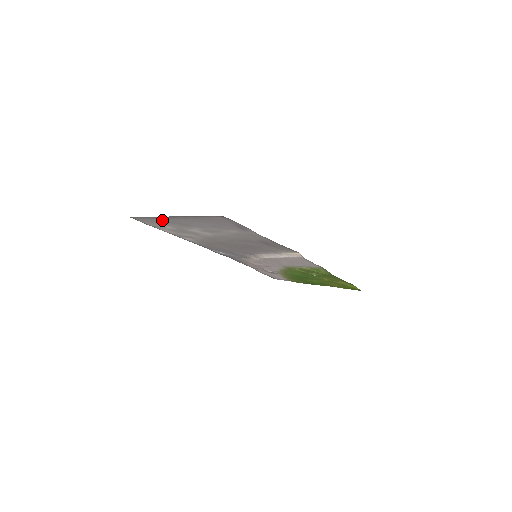
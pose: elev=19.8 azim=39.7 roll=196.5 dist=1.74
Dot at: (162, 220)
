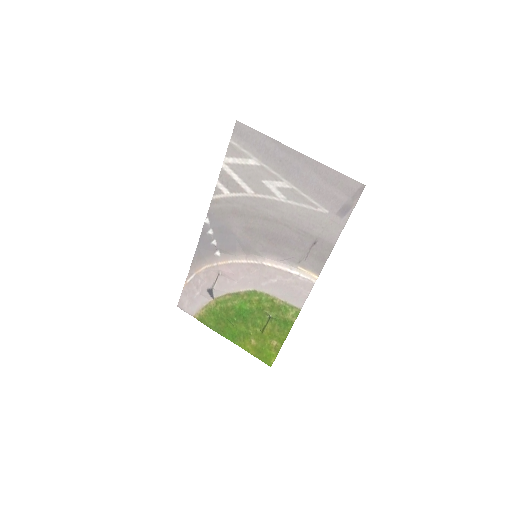
Dot at: (271, 149)
